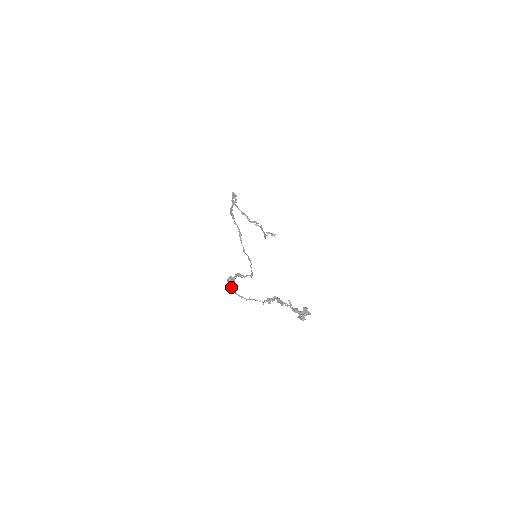
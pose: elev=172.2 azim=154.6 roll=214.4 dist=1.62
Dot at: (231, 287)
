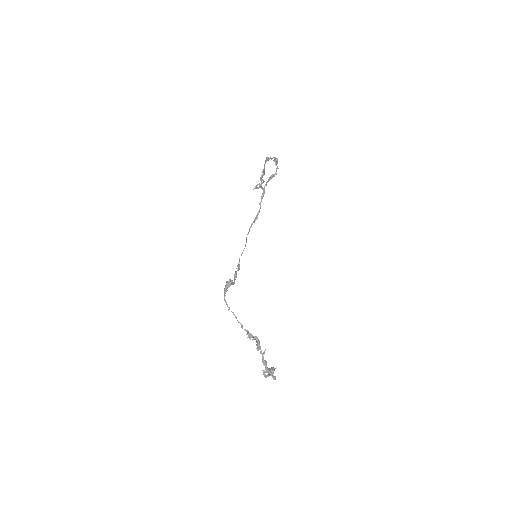
Dot at: (225, 289)
